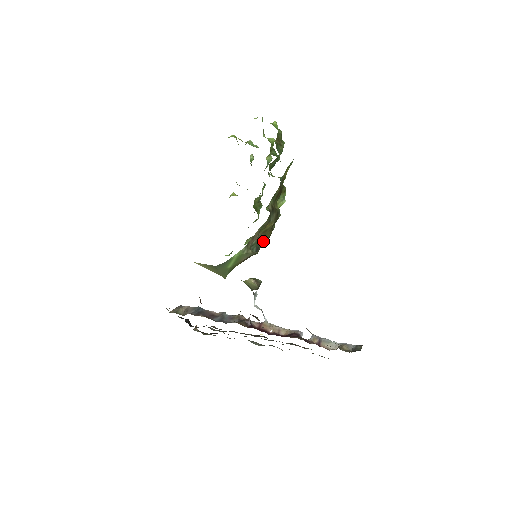
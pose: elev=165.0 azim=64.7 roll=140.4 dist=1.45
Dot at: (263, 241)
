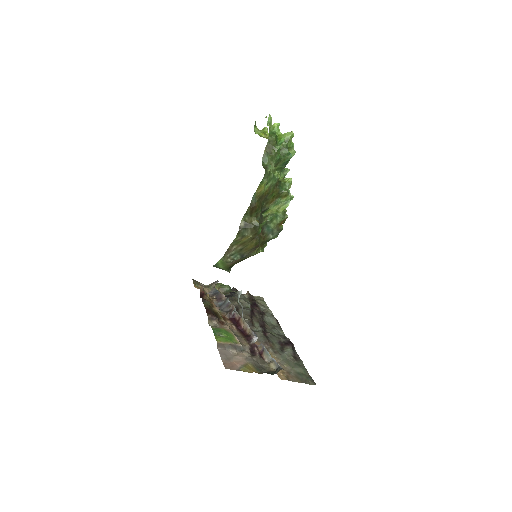
Dot at: (247, 249)
